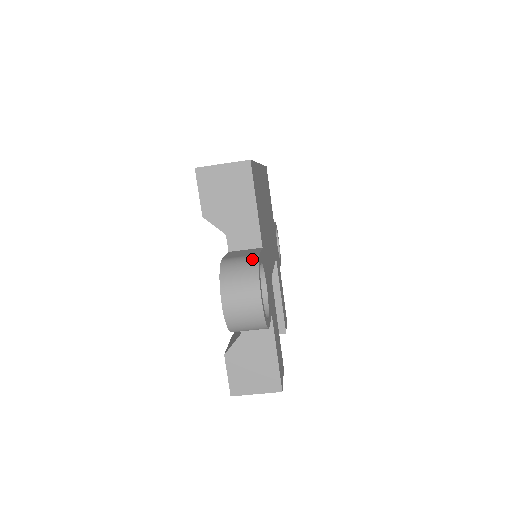
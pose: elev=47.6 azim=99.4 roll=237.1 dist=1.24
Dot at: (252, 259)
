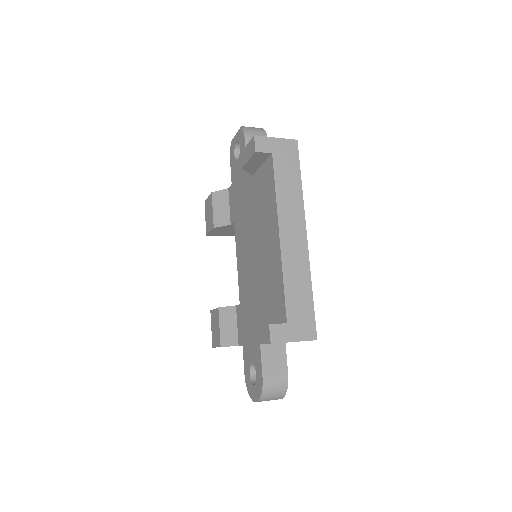
Dot at: (284, 383)
